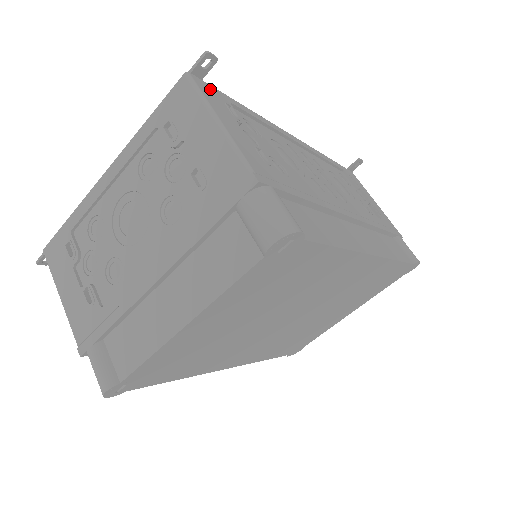
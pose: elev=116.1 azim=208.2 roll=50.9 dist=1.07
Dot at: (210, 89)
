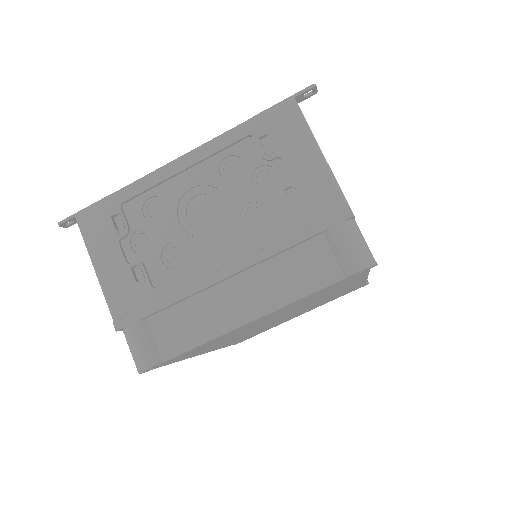
Dot at: occluded
